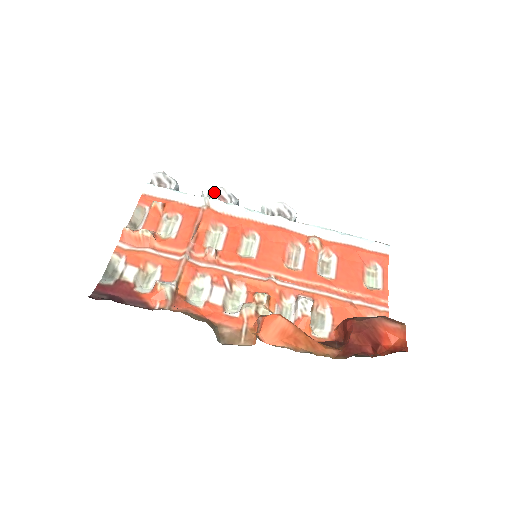
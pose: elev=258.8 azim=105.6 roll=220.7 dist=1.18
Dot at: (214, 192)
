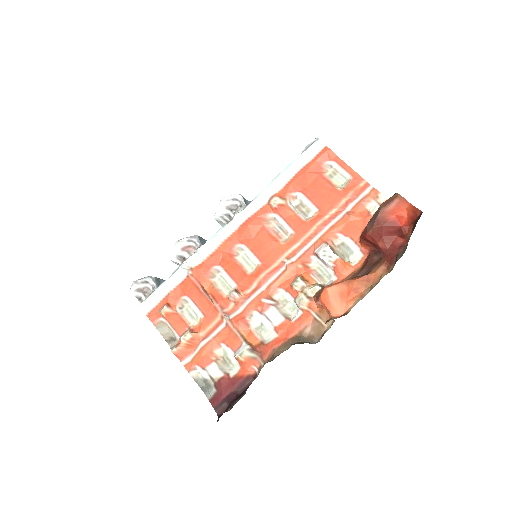
Dot at: (177, 251)
